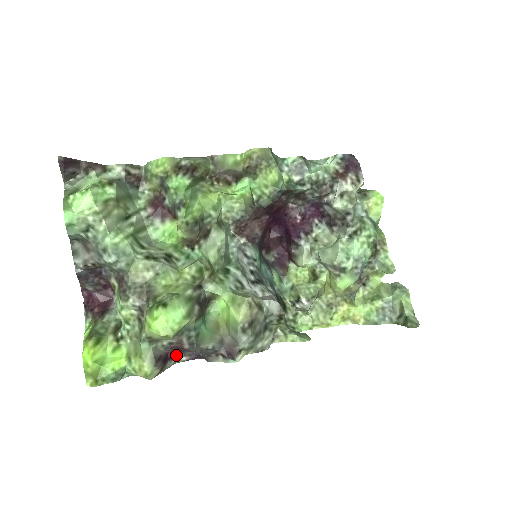
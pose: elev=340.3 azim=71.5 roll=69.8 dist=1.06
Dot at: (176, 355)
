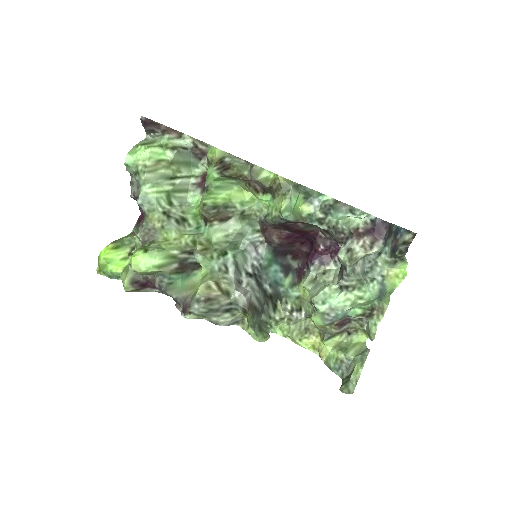
Dot at: occluded
